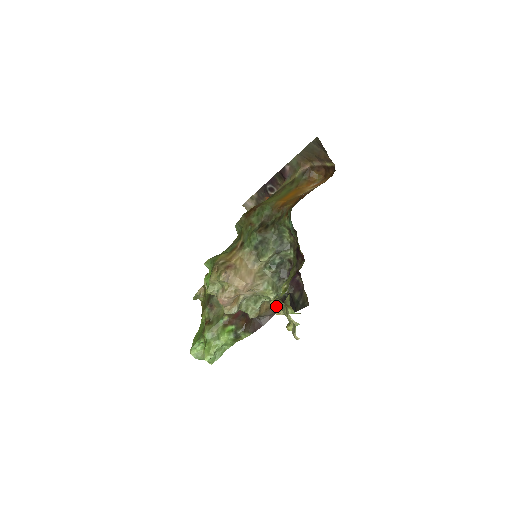
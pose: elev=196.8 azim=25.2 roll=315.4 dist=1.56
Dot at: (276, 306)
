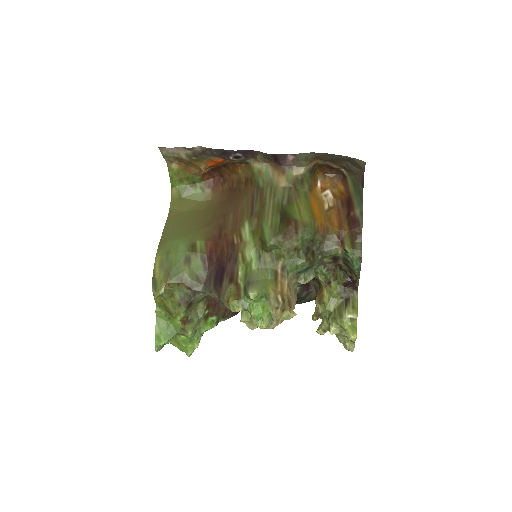
Dot at: occluded
